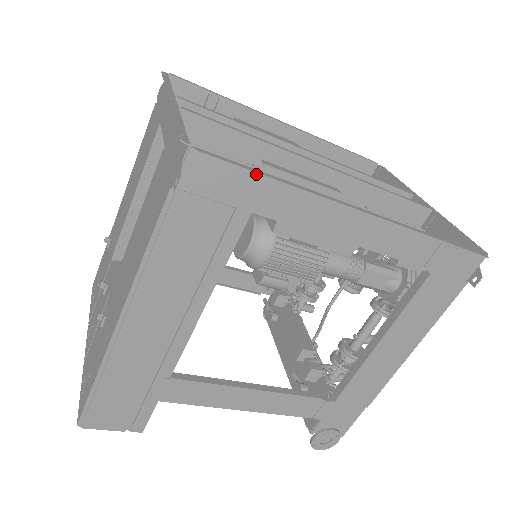
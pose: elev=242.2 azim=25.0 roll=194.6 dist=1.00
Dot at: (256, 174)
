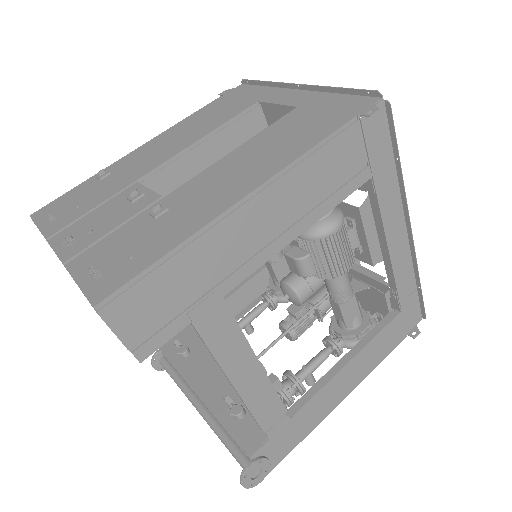
Dot at: (391, 151)
